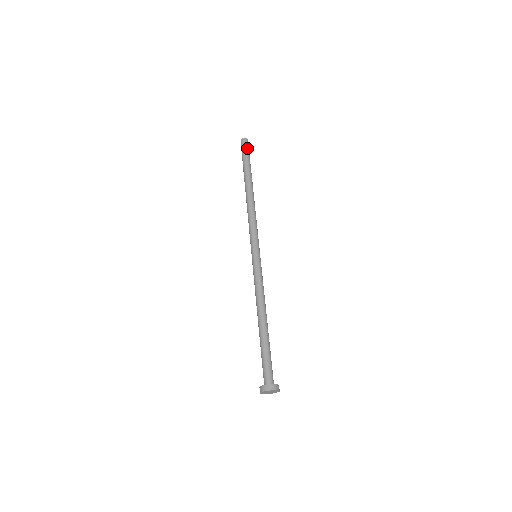
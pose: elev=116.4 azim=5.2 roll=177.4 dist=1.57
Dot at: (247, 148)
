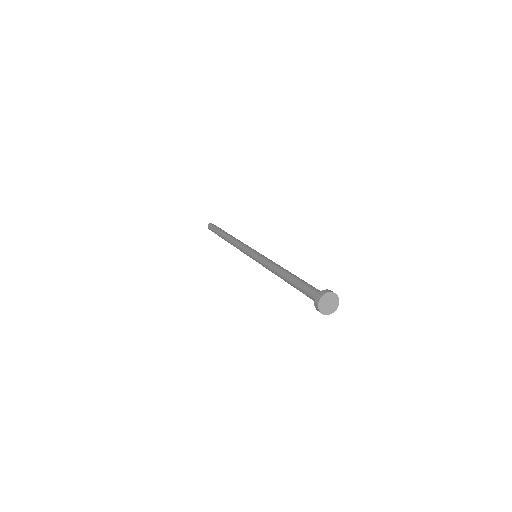
Dot at: (215, 225)
